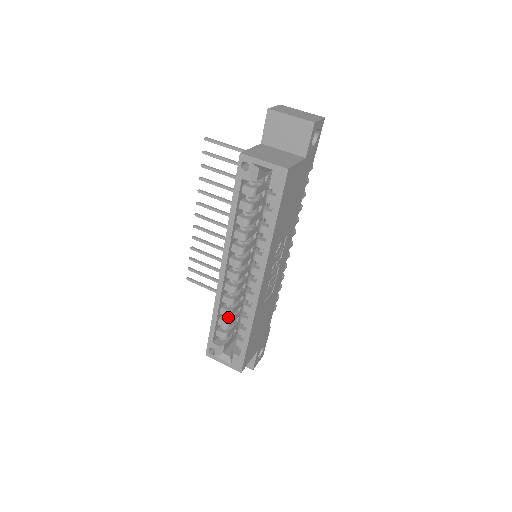
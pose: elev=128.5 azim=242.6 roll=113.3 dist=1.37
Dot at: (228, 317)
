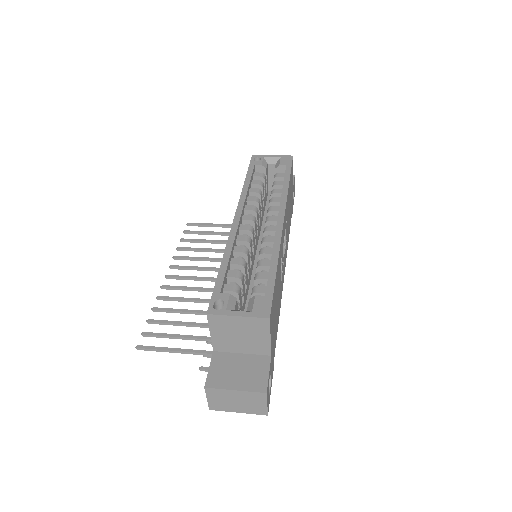
Dot at: occluded
